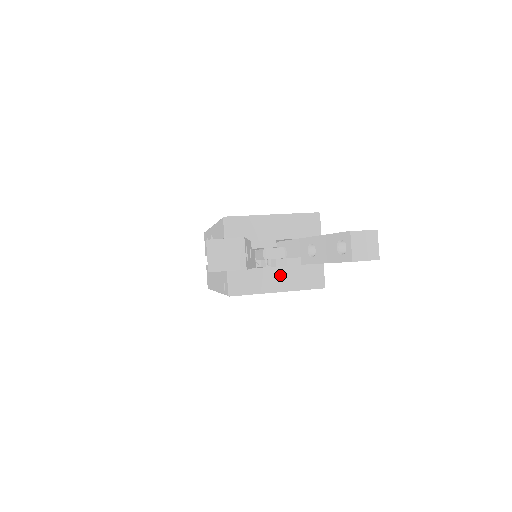
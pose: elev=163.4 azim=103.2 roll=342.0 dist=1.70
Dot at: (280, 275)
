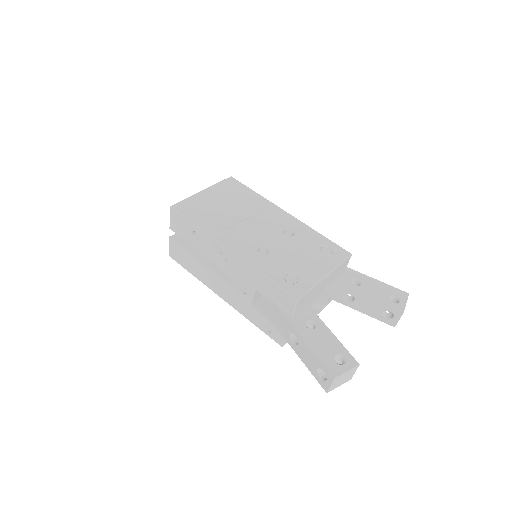
Dot at: occluded
